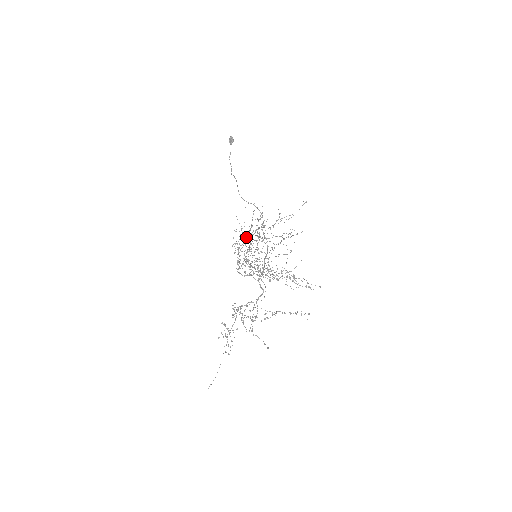
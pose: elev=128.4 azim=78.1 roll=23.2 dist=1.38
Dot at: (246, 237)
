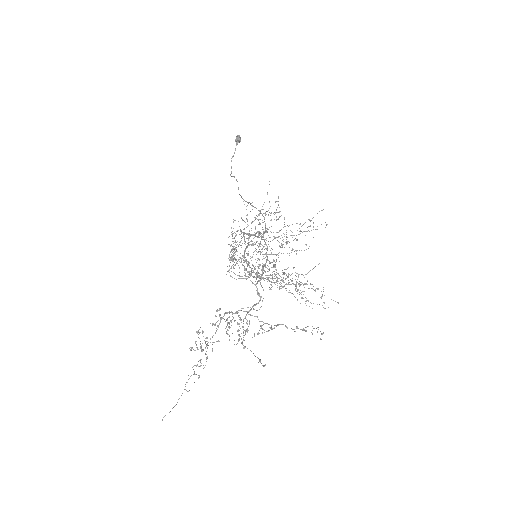
Dot at: occluded
